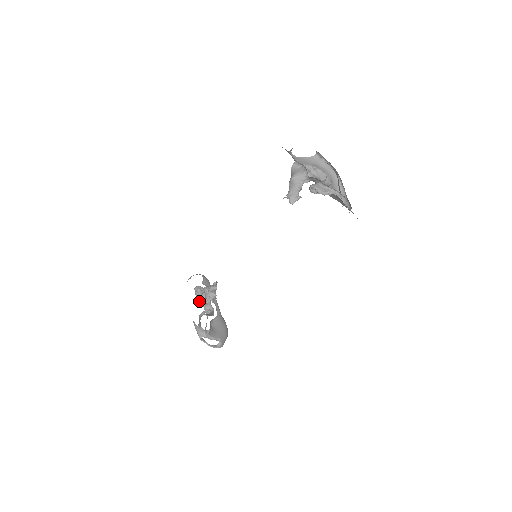
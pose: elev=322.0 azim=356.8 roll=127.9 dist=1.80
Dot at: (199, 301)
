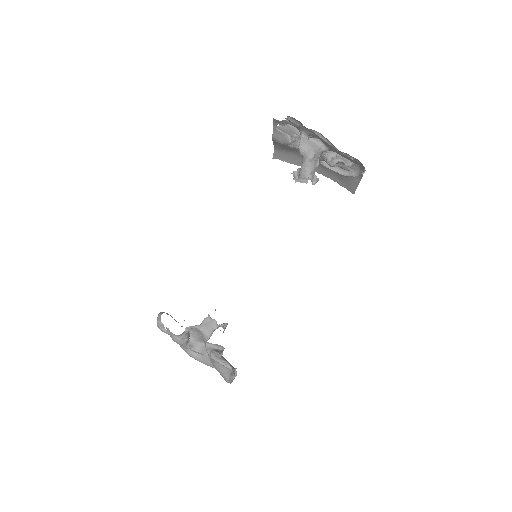
Dot at: (183, 345)
